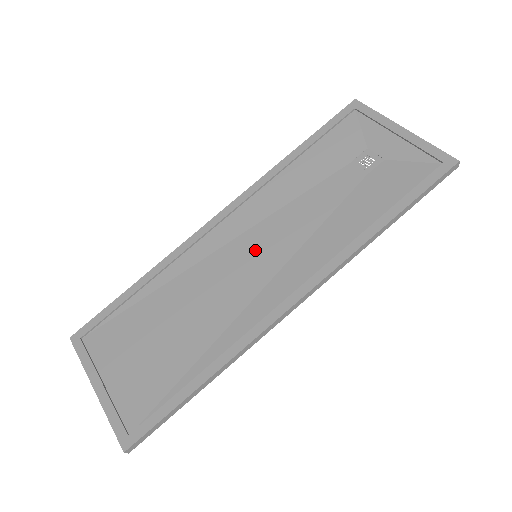
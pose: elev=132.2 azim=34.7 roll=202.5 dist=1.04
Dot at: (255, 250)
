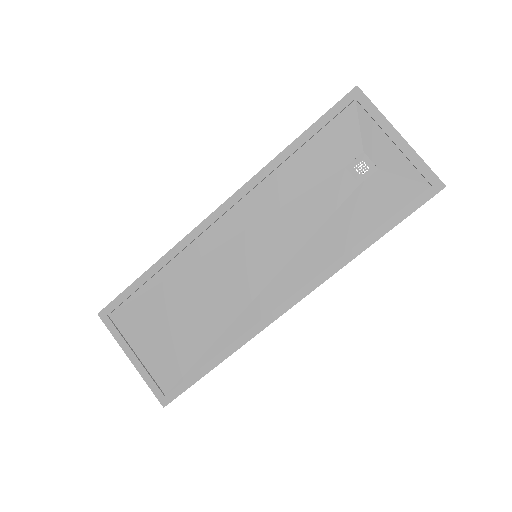
Dot at: (255, 251)
